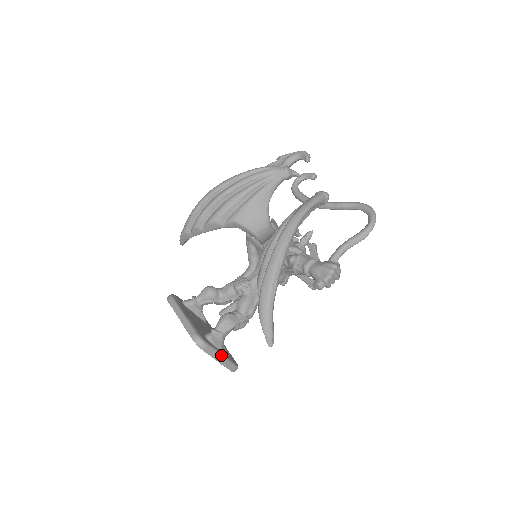
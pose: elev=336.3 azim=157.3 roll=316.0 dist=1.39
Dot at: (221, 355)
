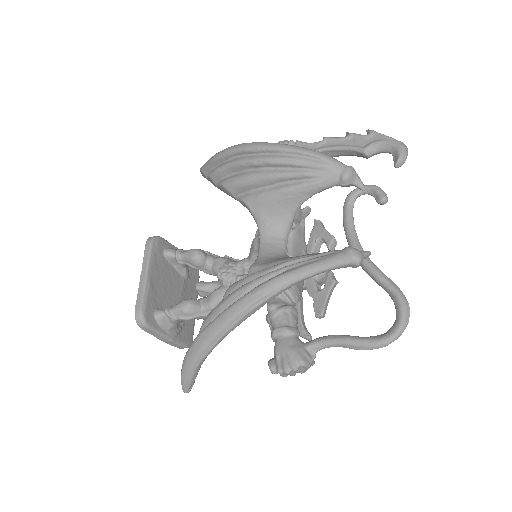
Dot at: (165, 337)
